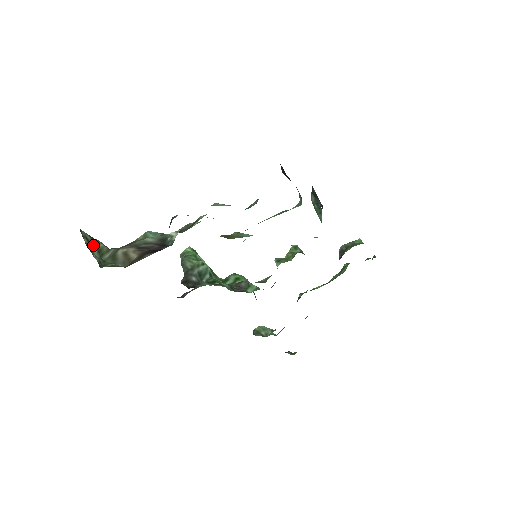
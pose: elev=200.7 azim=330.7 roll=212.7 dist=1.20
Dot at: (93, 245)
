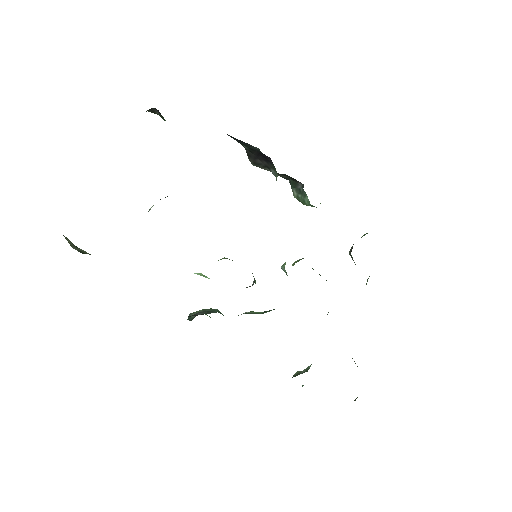
Dot at: (72, 244)
